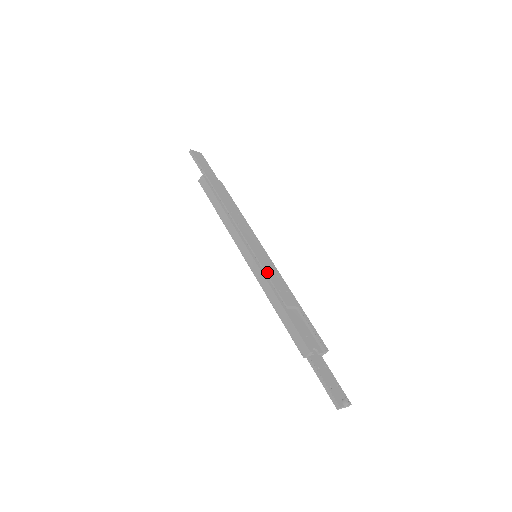
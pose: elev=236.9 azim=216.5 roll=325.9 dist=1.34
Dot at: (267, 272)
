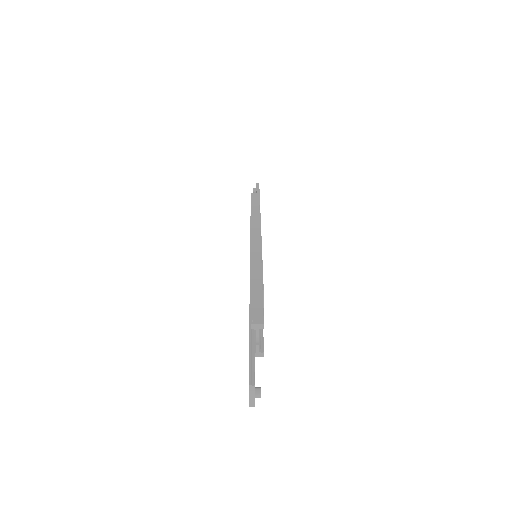
Dot at: occluded
